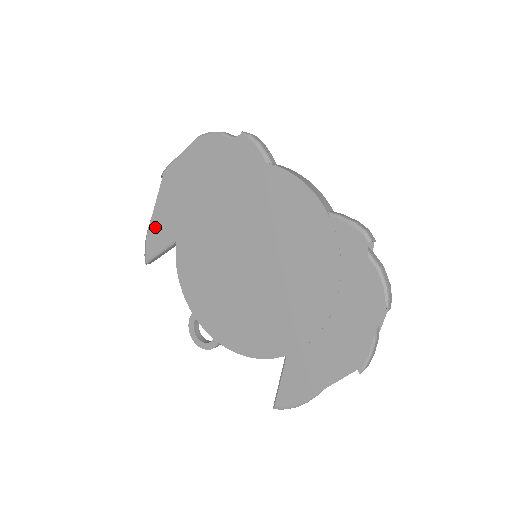
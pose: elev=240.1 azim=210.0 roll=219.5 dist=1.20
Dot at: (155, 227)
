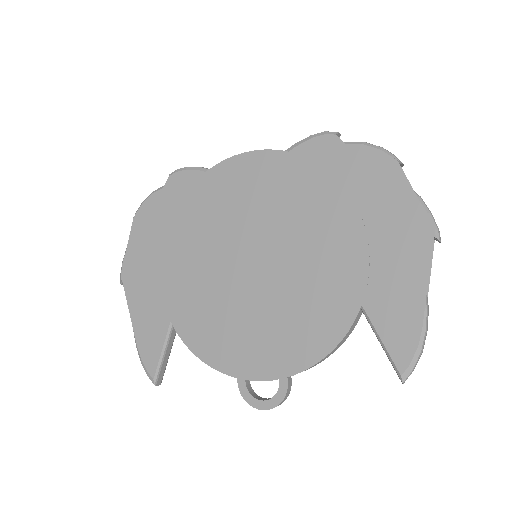
Dot at: (142, 334)
